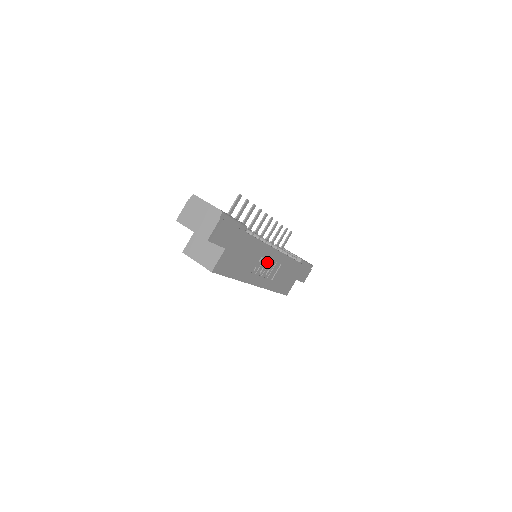
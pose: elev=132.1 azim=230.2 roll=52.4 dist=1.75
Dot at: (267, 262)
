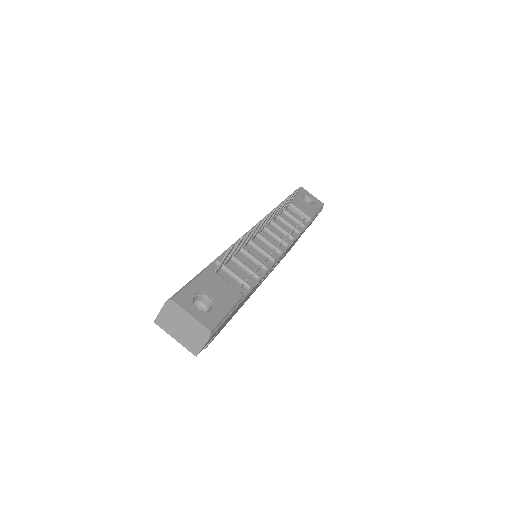
Dot at: (269, 271)
